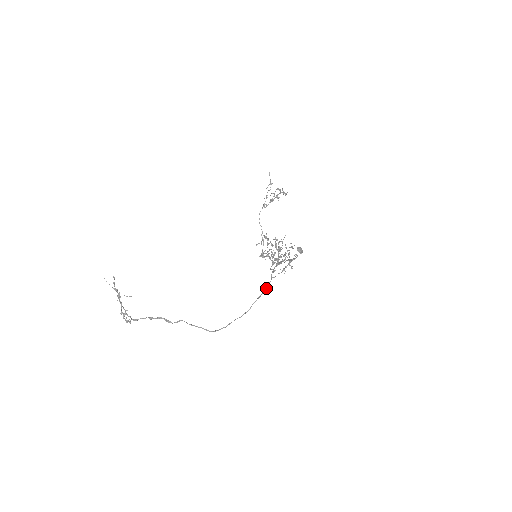
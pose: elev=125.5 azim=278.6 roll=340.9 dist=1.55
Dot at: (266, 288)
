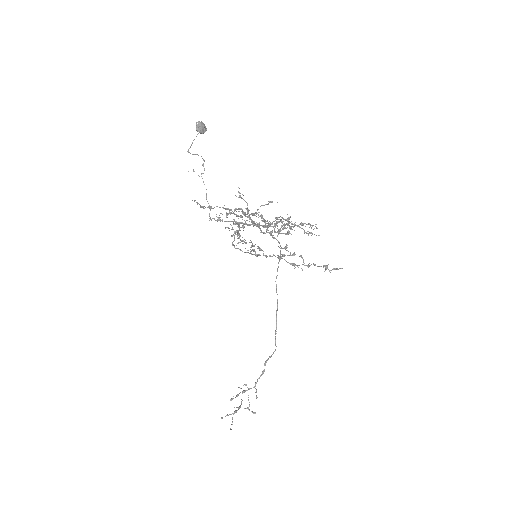
Dot at: occluded
